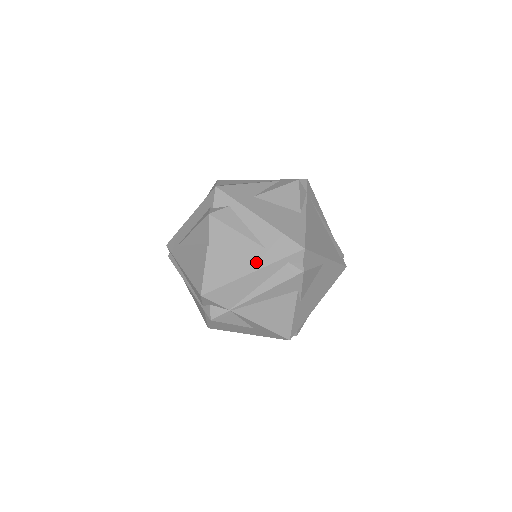
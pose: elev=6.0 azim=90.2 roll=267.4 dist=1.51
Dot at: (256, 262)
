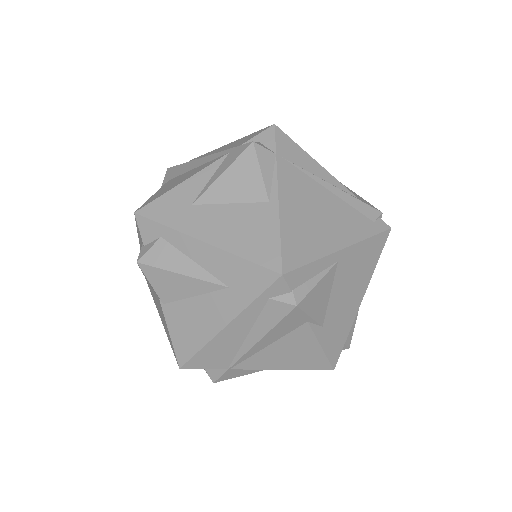
Dot at: (225, 310)
